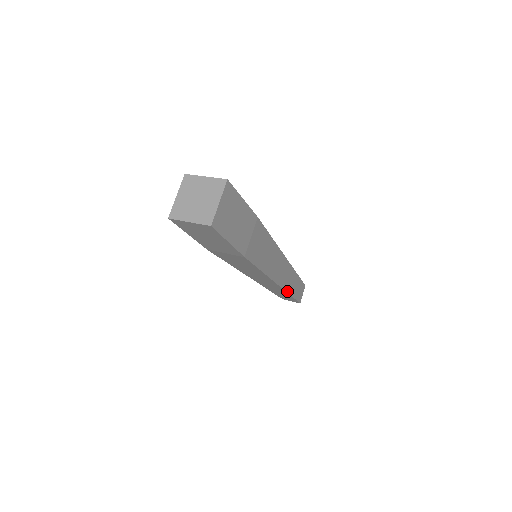
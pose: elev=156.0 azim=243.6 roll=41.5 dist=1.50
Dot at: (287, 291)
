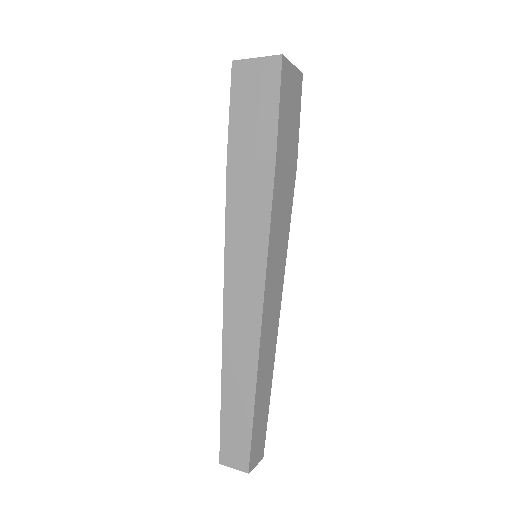
Dot at: (257, 378)
